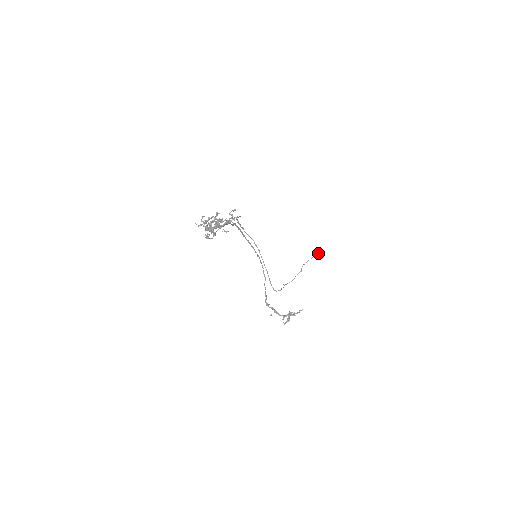
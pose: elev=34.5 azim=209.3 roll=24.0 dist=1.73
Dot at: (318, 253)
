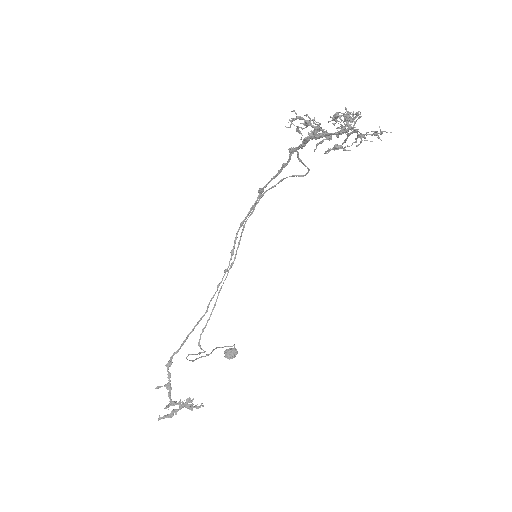
Dot at: (234, 346)
